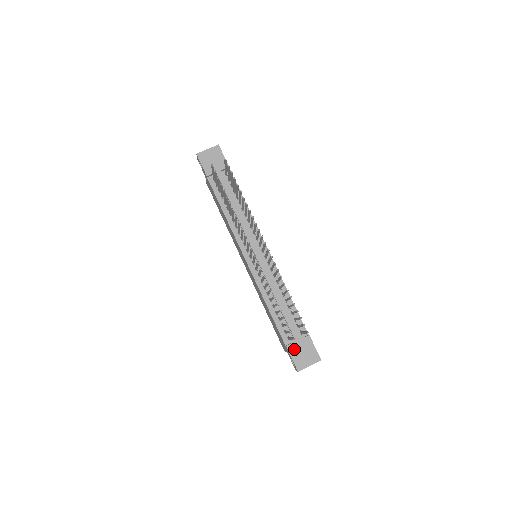
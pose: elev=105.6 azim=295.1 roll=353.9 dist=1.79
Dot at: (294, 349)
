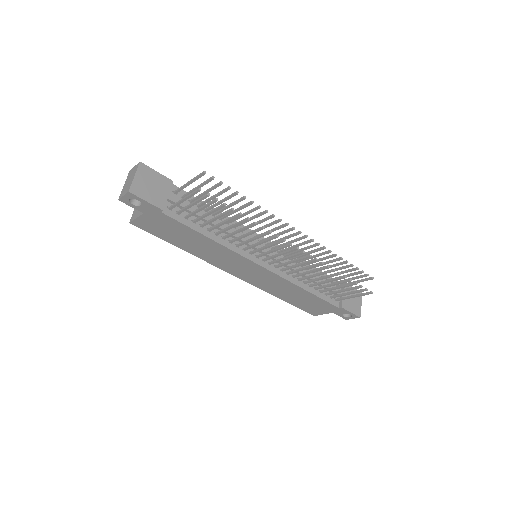
Dot at: (347, 304)
